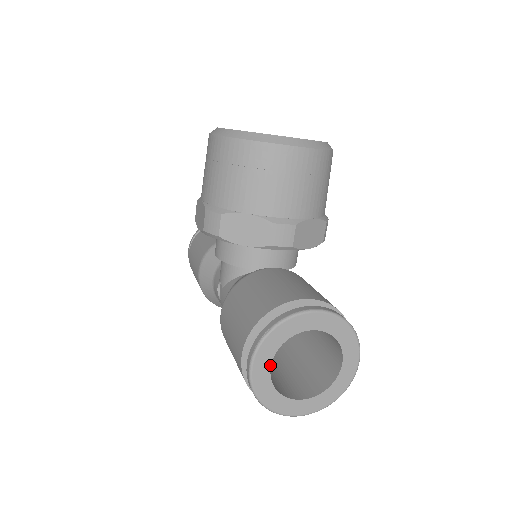
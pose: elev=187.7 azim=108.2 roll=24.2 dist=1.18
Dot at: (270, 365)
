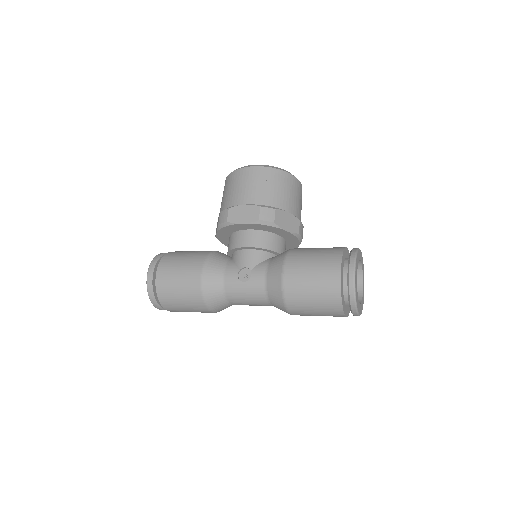
Dot at: occluded
